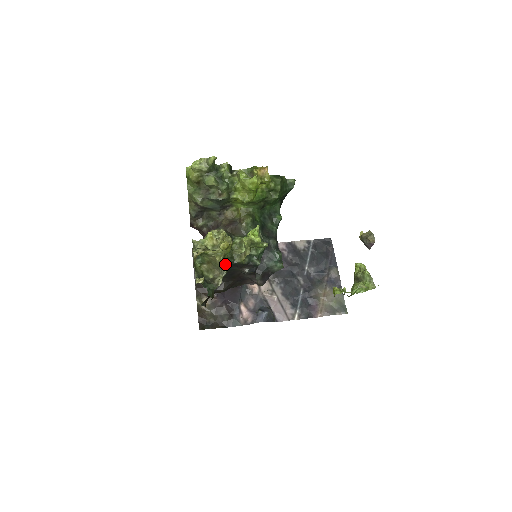
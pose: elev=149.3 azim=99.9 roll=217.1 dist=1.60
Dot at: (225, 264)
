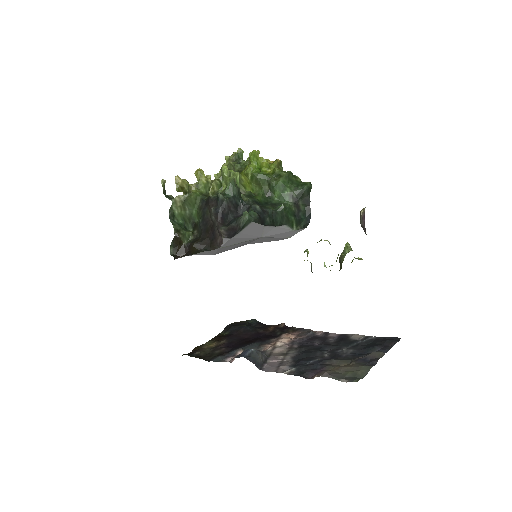
Dot at: (195, 192)
